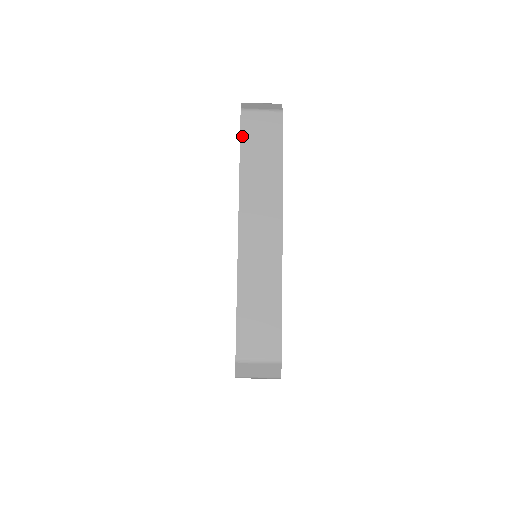
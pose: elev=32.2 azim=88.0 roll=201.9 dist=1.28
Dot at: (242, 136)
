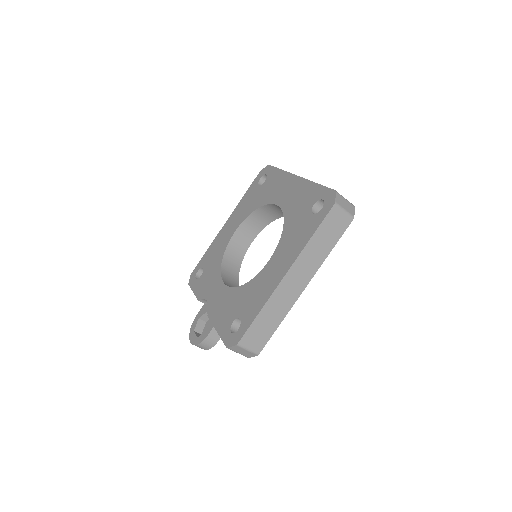
Dot at: (276, 167)
